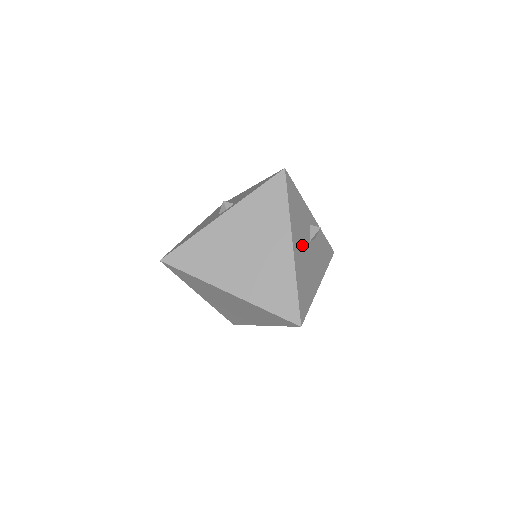
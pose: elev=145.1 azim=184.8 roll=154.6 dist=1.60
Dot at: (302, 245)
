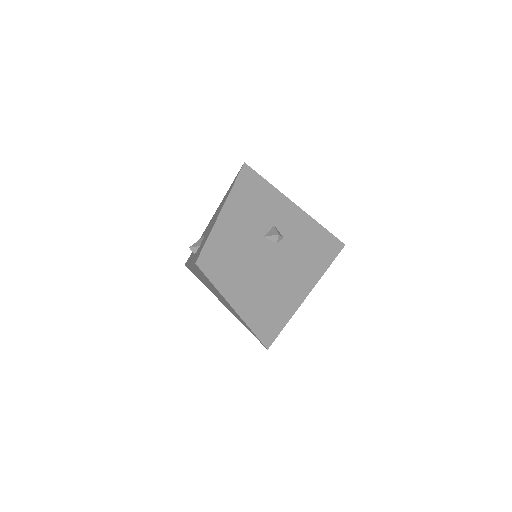
Dot at: occluded
